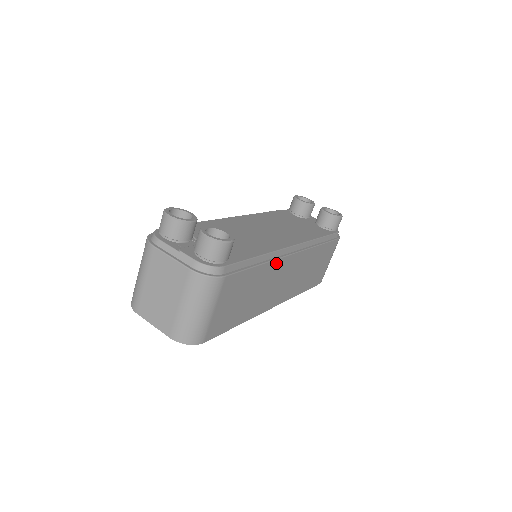
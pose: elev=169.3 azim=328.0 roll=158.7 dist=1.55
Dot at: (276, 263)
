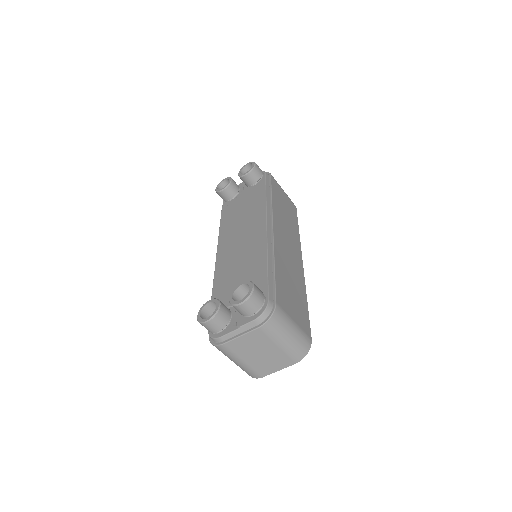
Dot at: (276, 249)
